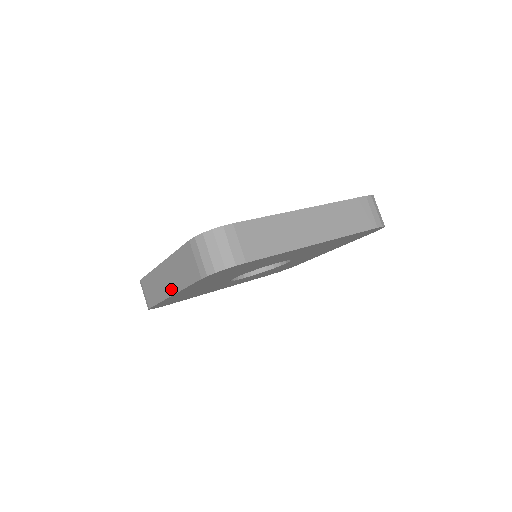
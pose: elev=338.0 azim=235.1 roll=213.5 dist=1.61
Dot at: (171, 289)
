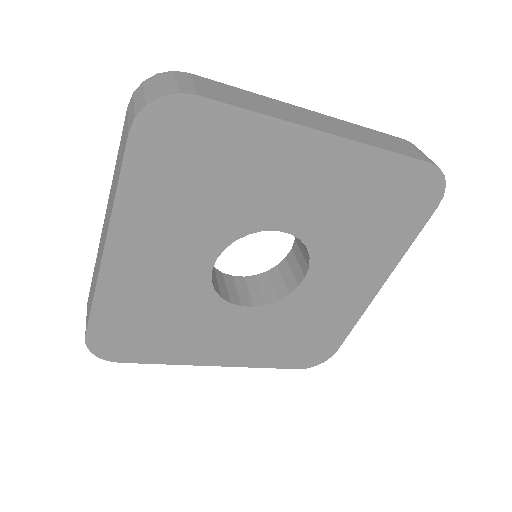
Dot at: (105, 237)
